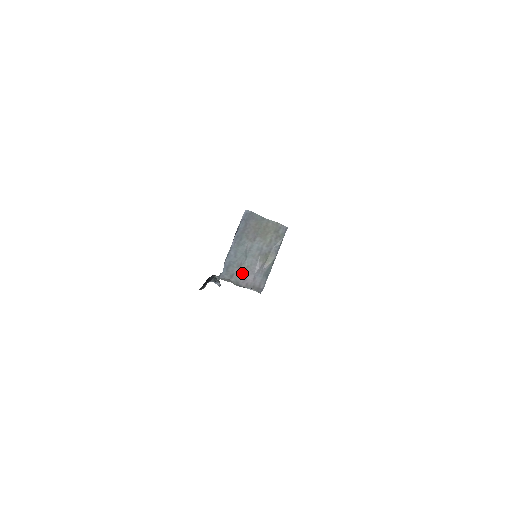
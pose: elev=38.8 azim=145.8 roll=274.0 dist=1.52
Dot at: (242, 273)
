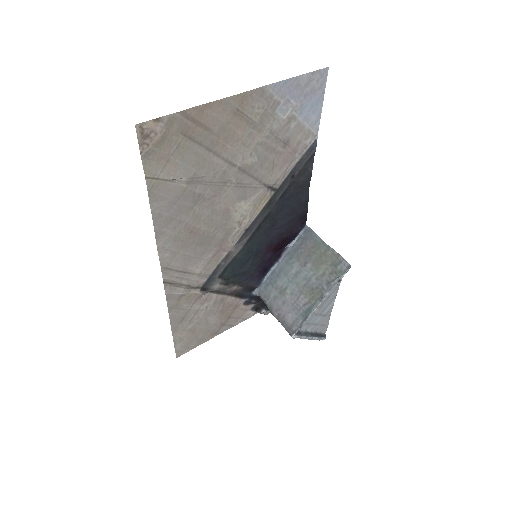
Dot at: (279, 299)
